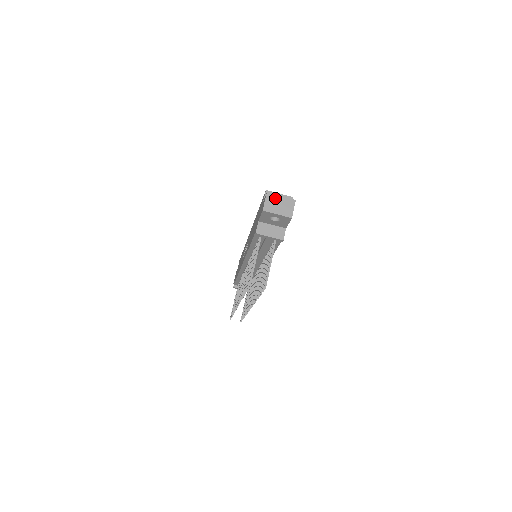
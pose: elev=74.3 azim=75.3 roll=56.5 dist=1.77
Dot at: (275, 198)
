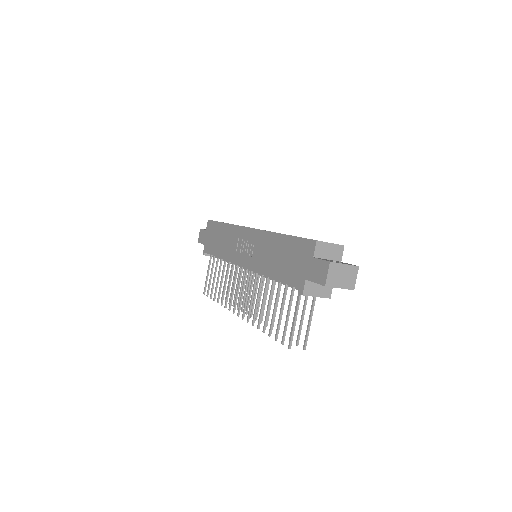
Dot at: (338, 268)
